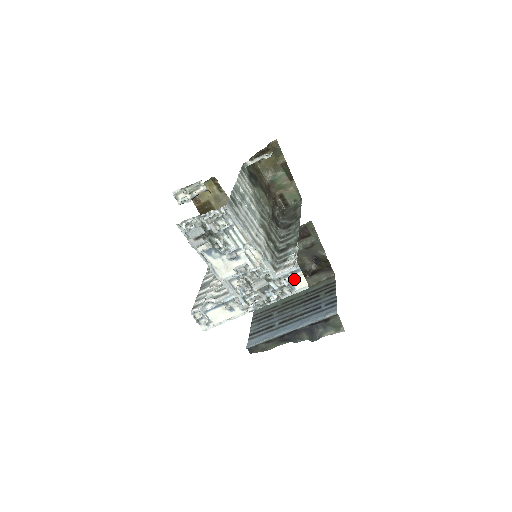
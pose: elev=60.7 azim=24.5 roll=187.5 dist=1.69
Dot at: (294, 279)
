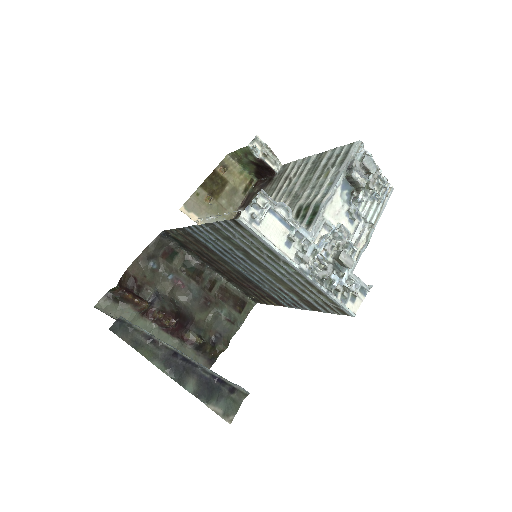
Dot at: (358, 294)
